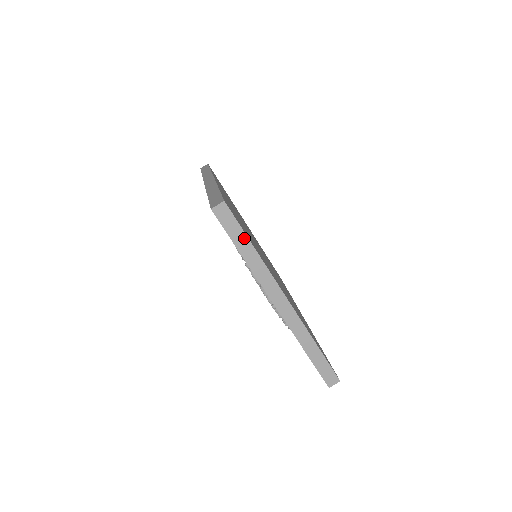
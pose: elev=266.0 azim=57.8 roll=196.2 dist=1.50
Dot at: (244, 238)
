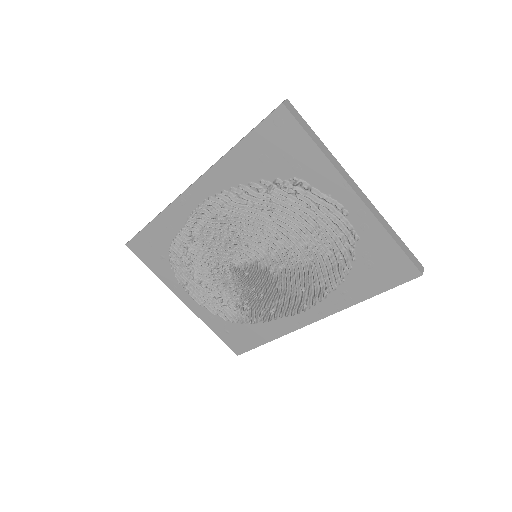
Dot at: (311, 131)
